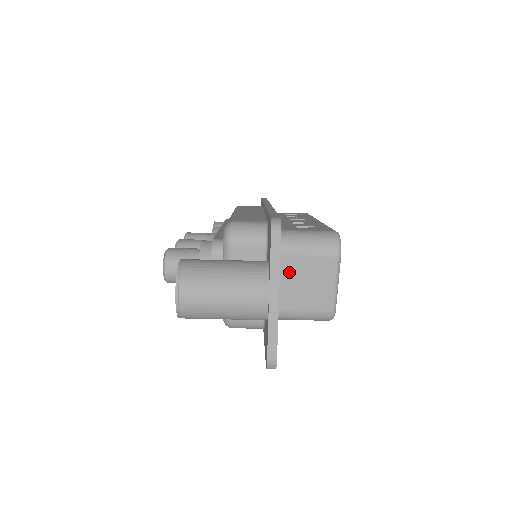
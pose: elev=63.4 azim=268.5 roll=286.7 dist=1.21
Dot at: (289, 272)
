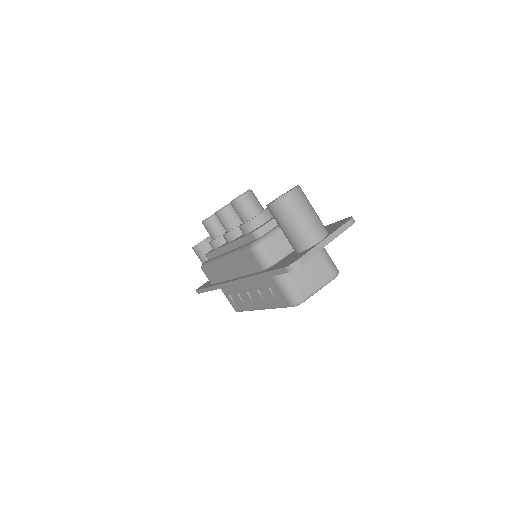
Dot at: occluded
